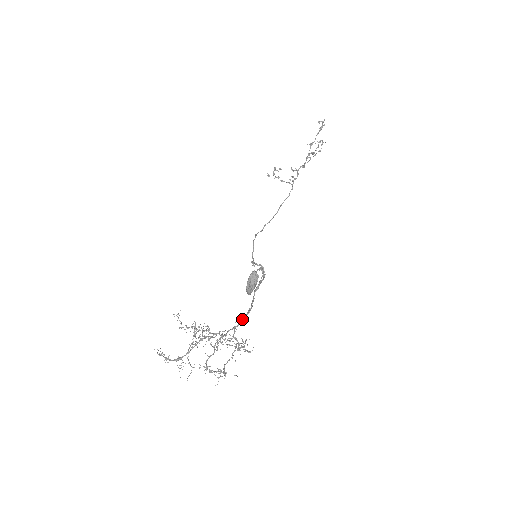
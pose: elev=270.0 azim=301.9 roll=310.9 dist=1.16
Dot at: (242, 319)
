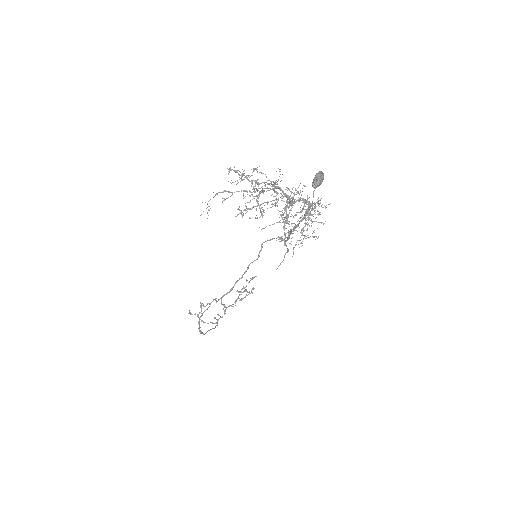
Dot at: occluded
